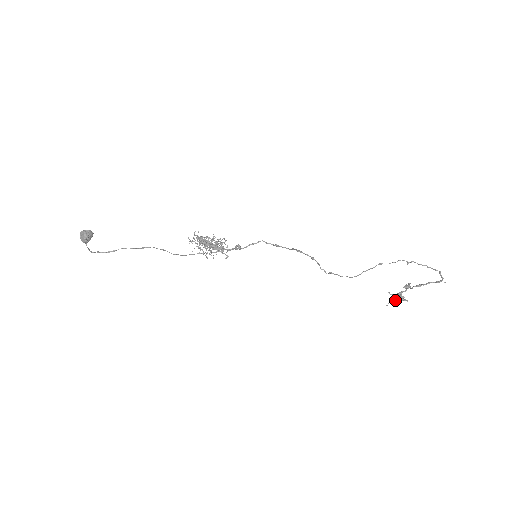
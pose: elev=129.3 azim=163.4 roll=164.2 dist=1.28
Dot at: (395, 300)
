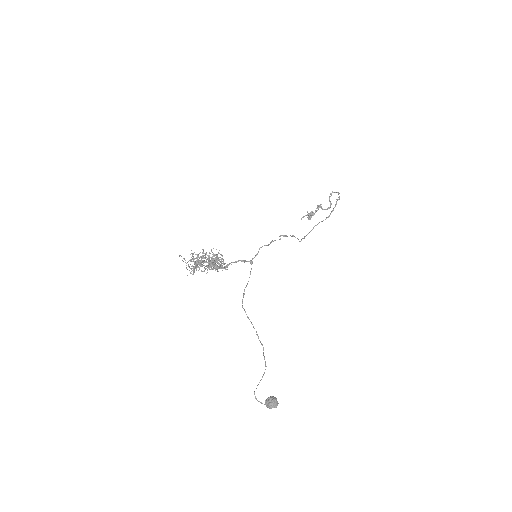
Dot at: (310, 217)
